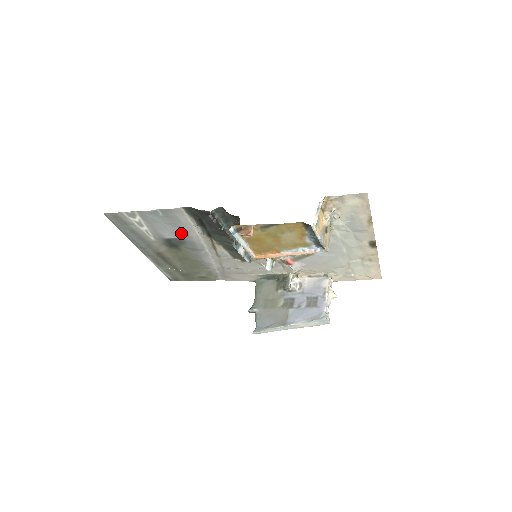
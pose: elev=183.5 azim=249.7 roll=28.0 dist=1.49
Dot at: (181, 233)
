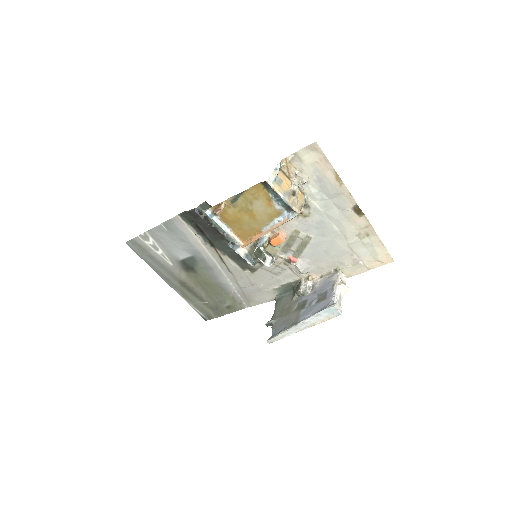
Dot at: (189, 249)
